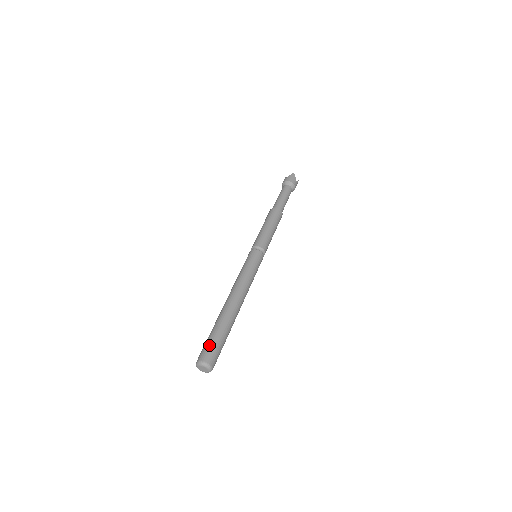
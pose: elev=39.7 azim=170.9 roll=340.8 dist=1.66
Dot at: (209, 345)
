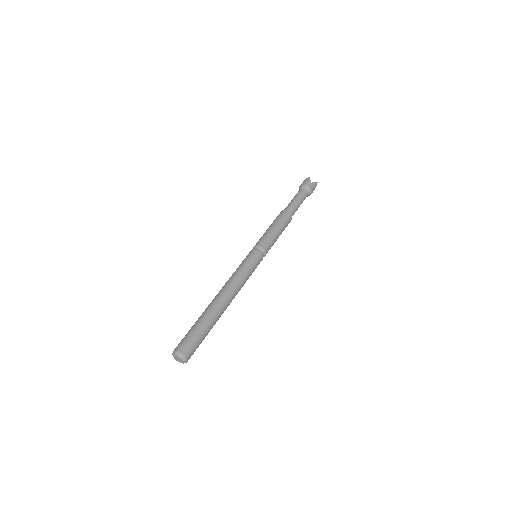
Dot at: (195, 342)
